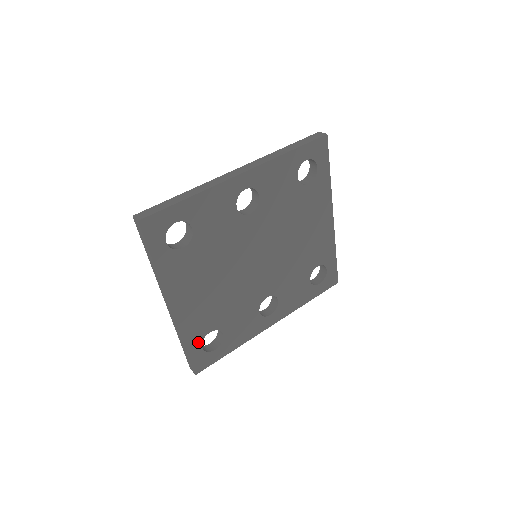
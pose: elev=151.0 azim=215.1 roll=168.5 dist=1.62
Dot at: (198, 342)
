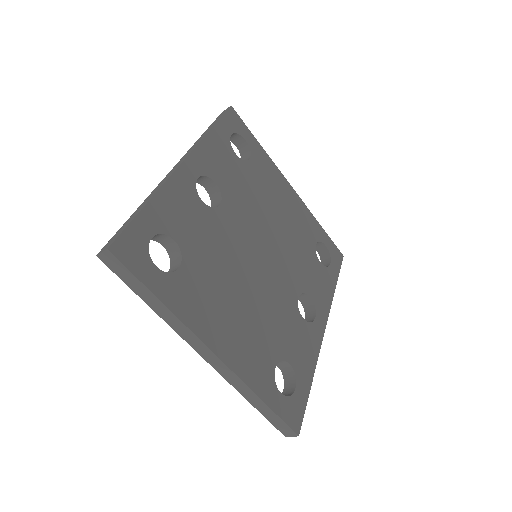
Dot at: (272, 388)
